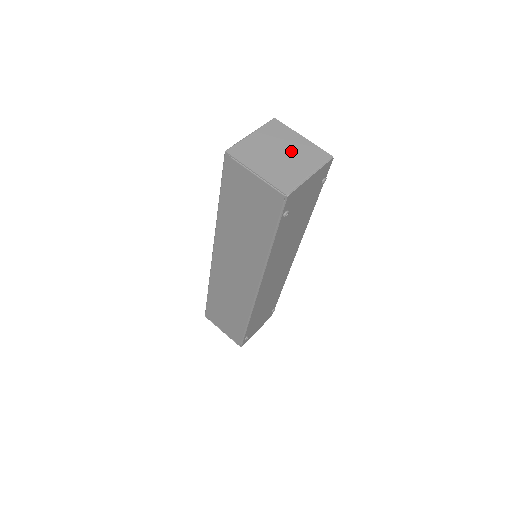
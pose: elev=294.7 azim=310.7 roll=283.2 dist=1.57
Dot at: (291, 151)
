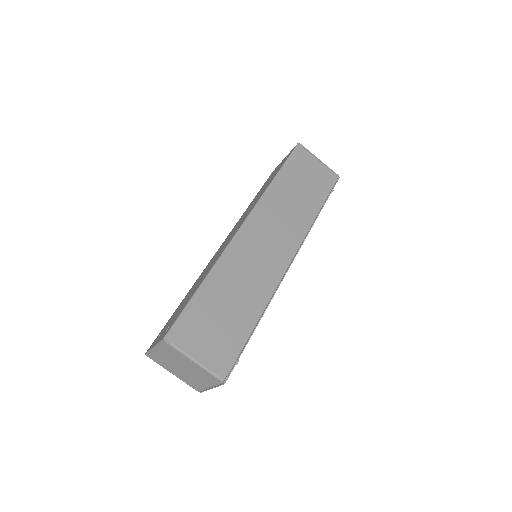
Dot at: (189, 369)
